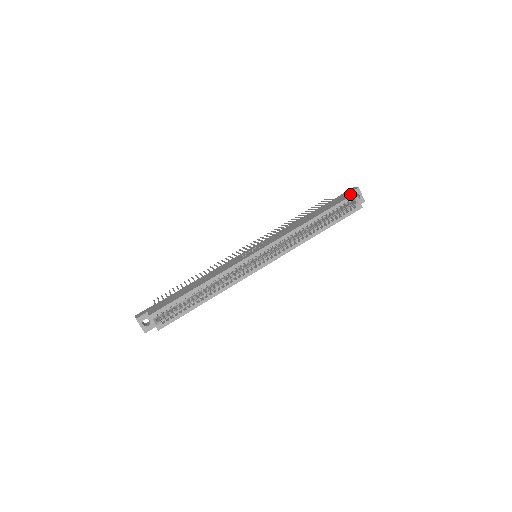
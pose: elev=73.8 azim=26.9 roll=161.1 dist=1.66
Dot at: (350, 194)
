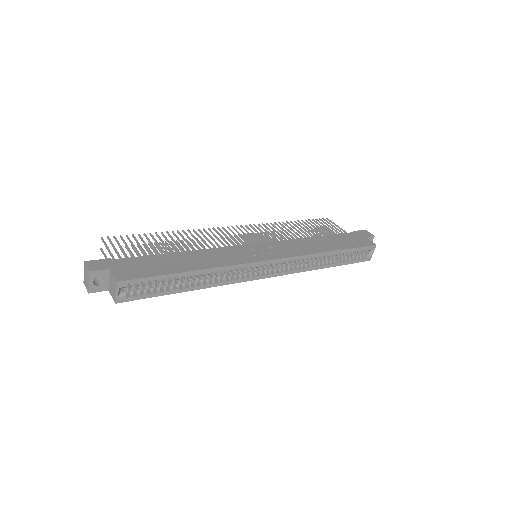
Dot at: (369, 241)
